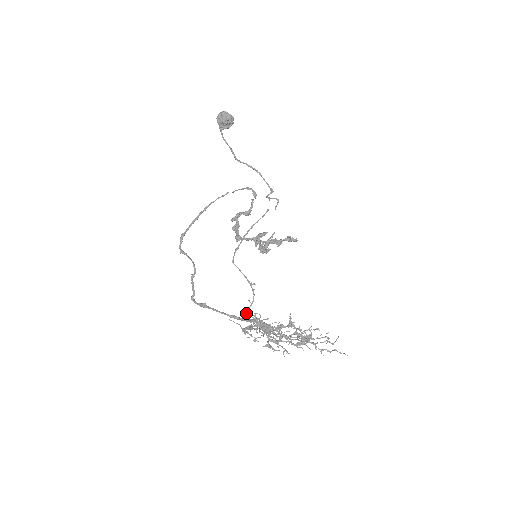
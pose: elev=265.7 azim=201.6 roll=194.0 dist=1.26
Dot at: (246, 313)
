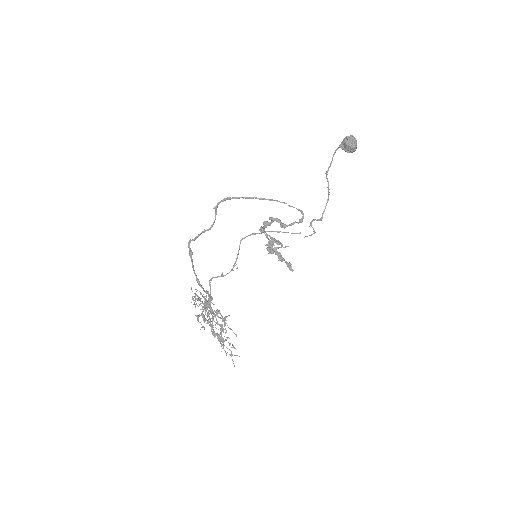
Dot at: (212, 278)
